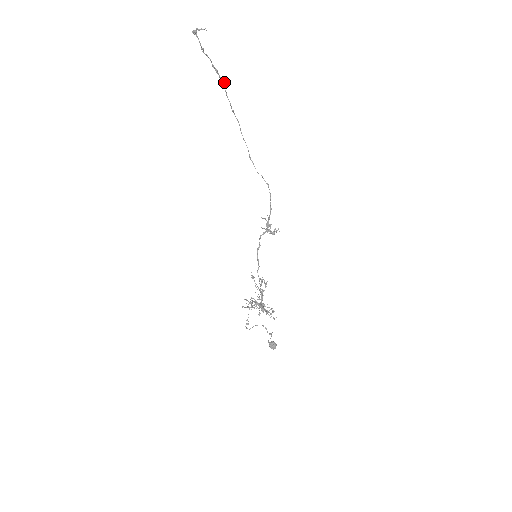
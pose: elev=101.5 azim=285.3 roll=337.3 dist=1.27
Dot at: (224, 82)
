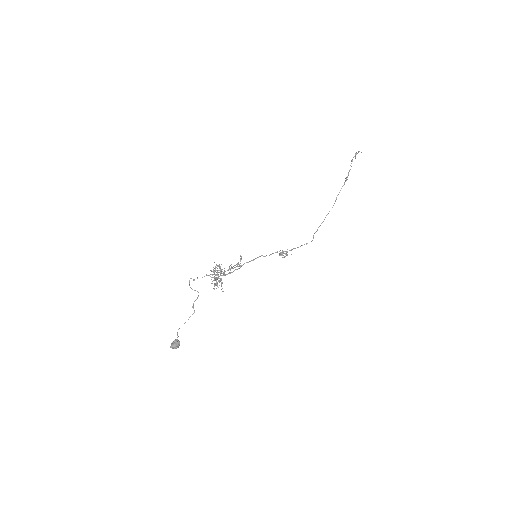
Dot at: occluded
